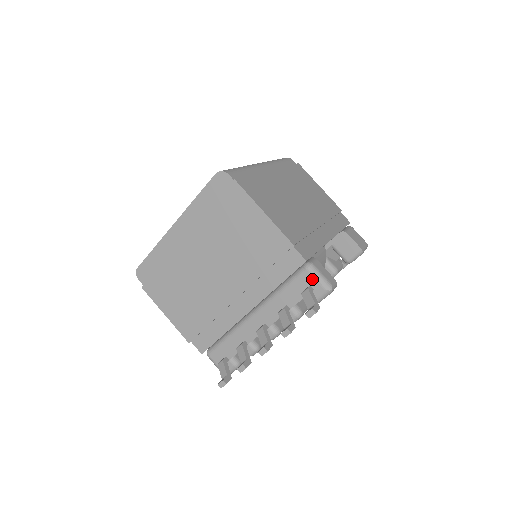
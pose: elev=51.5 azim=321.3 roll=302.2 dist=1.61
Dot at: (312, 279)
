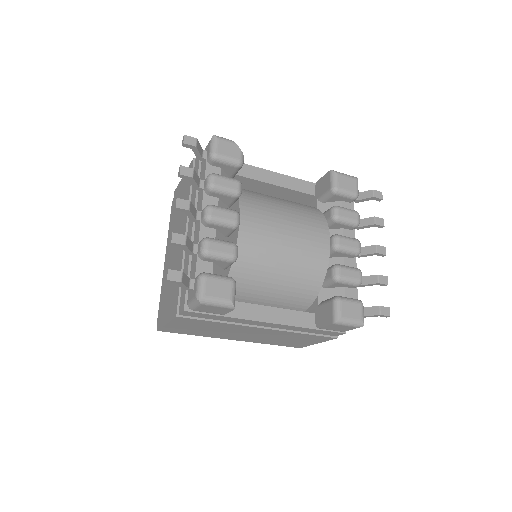
Dot at: occluded
